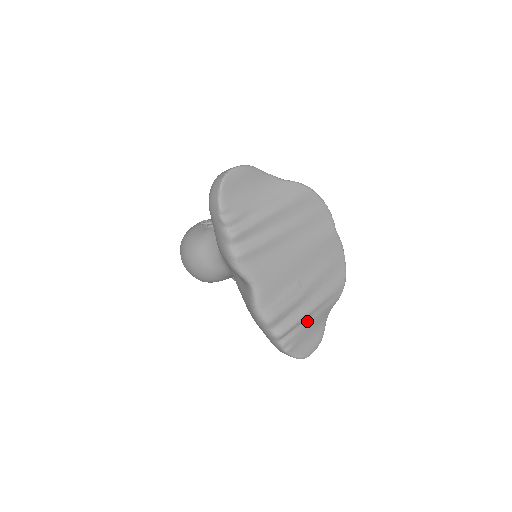
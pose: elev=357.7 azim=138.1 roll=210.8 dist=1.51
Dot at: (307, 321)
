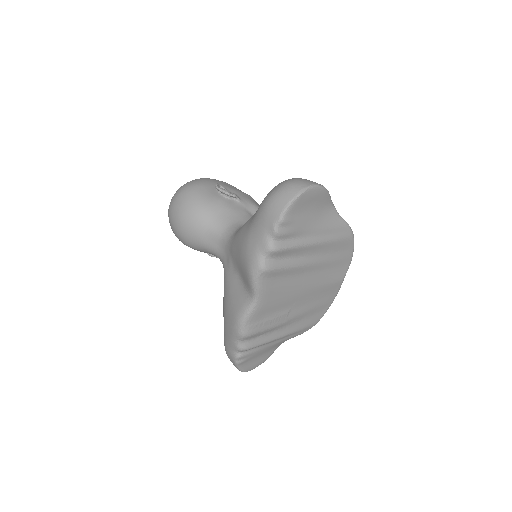
Dot at: (270, 344)
